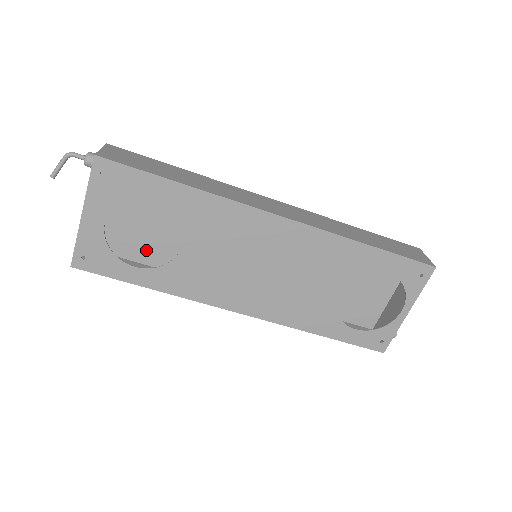
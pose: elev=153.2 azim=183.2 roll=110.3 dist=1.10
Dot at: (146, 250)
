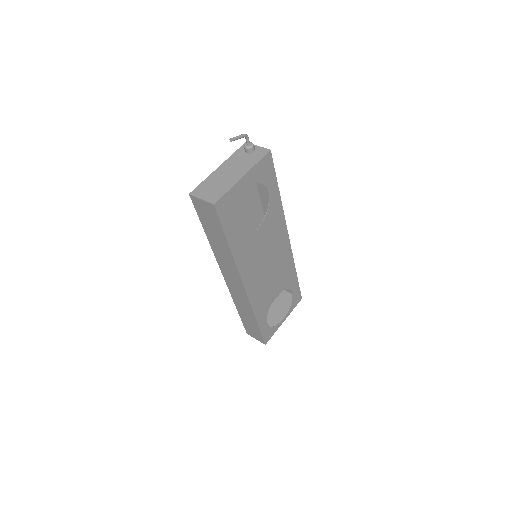
Dot at: occluded
